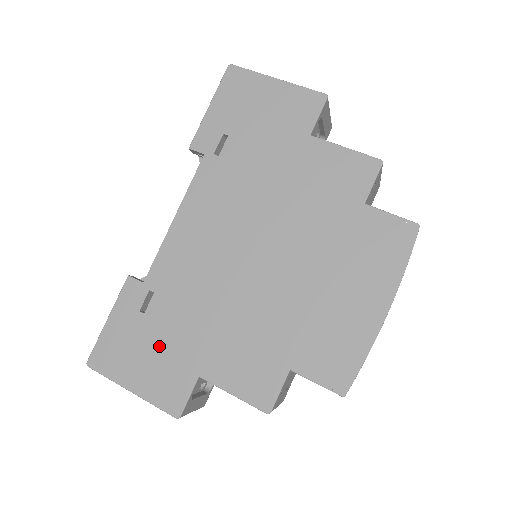
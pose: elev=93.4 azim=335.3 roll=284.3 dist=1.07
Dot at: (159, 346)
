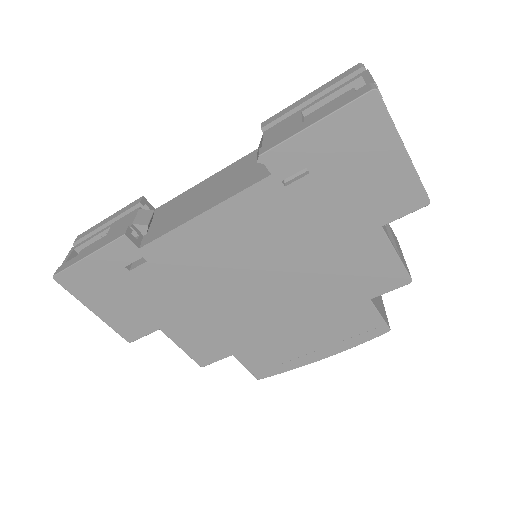
Dot at: (133, 298)
